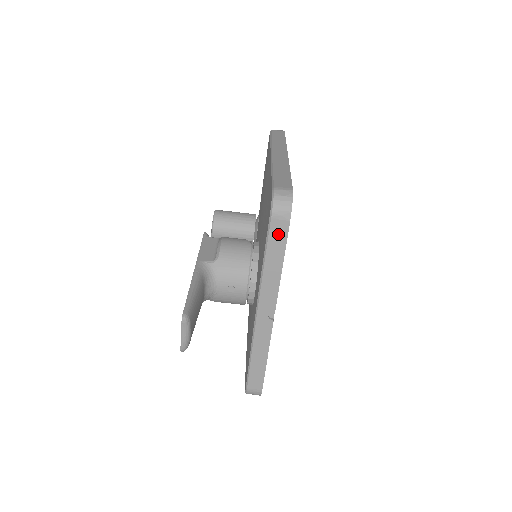
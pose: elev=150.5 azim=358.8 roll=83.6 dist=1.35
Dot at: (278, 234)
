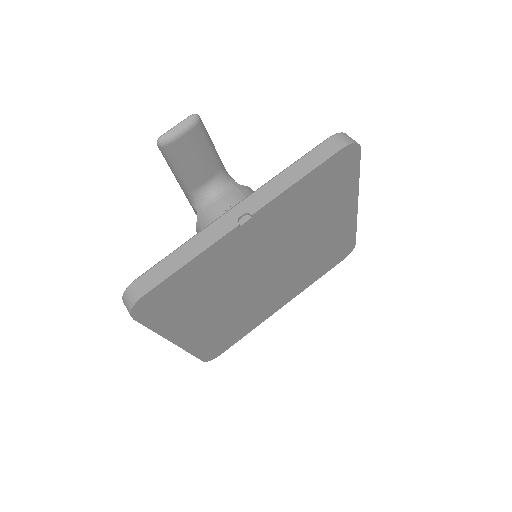
Dot at: (322, 152)
